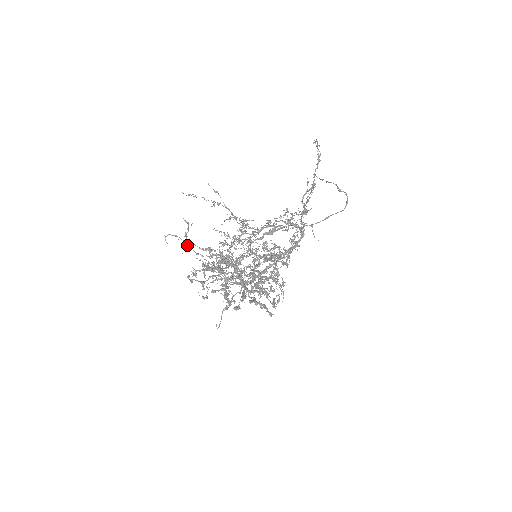
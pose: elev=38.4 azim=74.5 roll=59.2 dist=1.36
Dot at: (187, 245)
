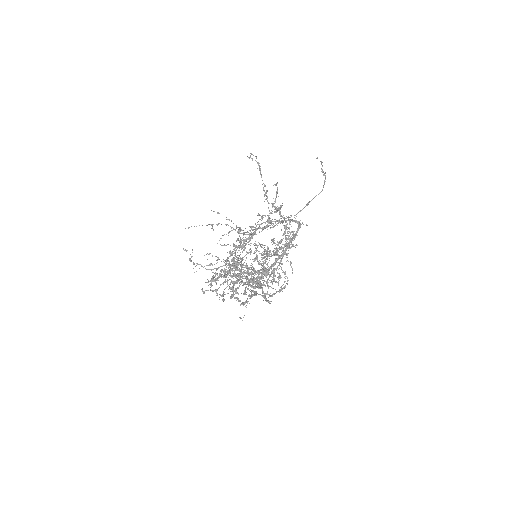
Dot at: occluded
